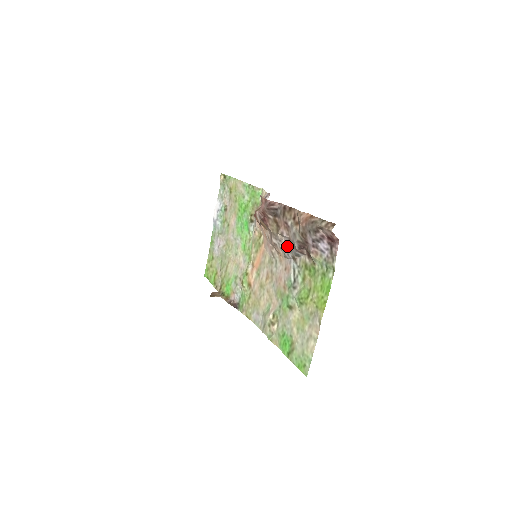
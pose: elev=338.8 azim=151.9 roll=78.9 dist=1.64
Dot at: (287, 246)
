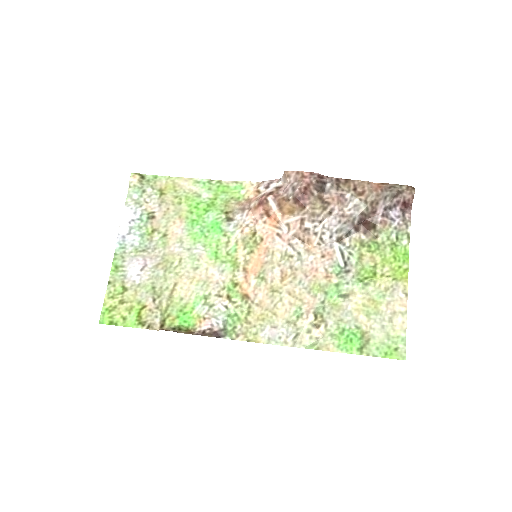
Dot at: (334, 225)
